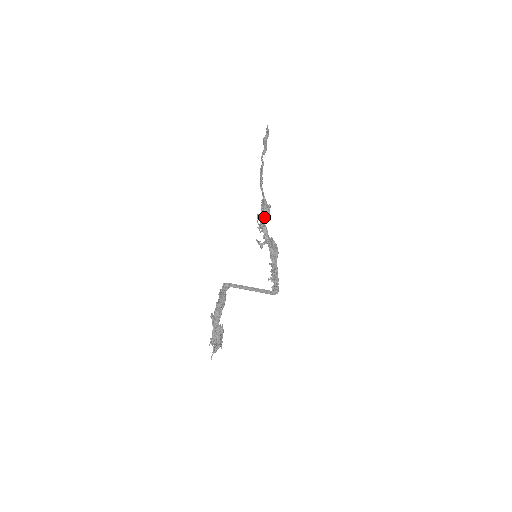
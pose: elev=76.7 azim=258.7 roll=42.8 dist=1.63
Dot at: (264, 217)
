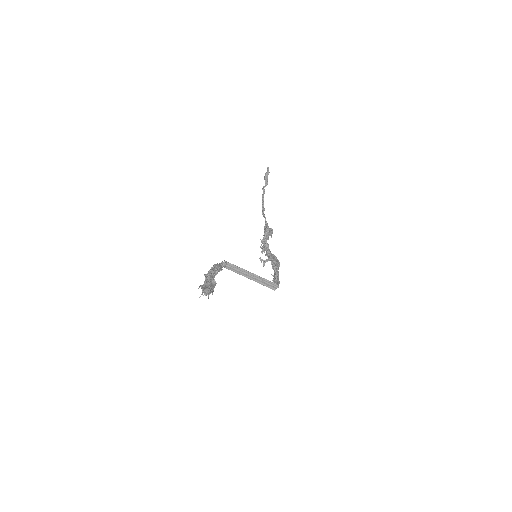
Dot at: (266, 235)
